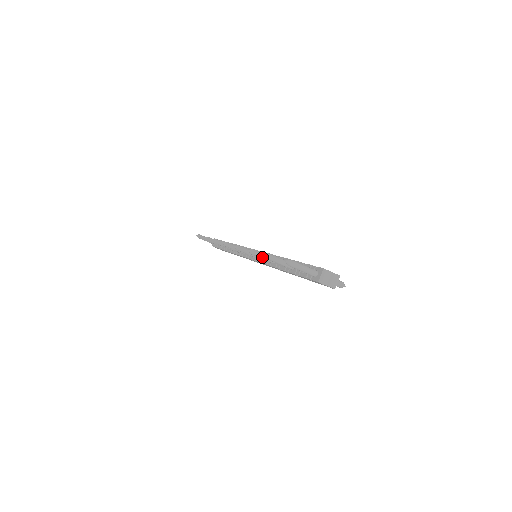
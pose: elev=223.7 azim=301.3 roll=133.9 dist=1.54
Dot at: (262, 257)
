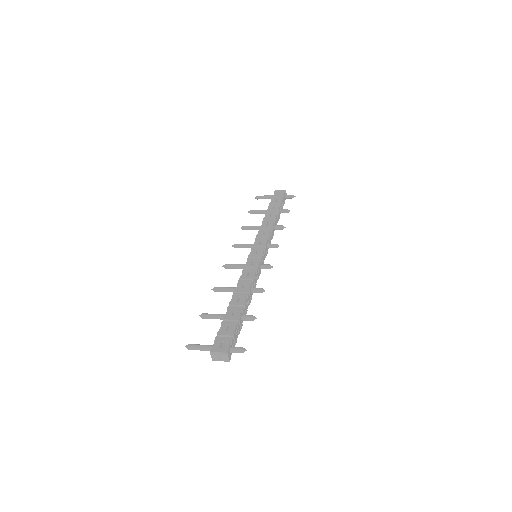
Dot at: occluded
